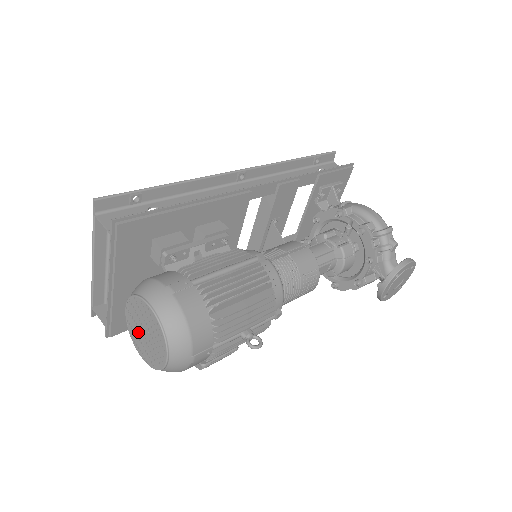
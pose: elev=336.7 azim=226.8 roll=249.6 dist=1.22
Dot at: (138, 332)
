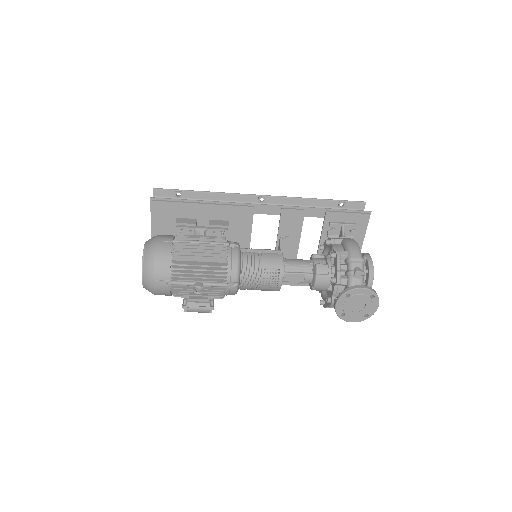
Dot at: occluded
